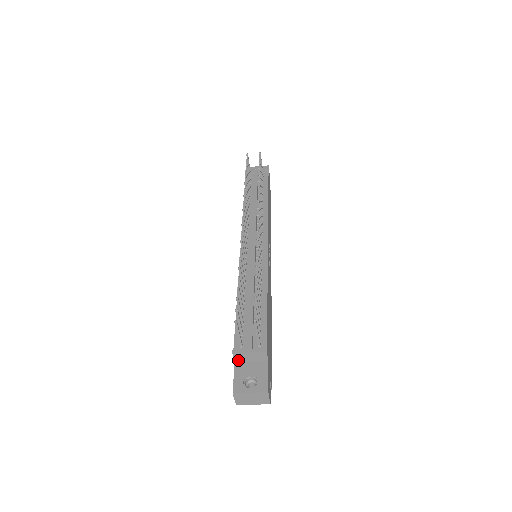
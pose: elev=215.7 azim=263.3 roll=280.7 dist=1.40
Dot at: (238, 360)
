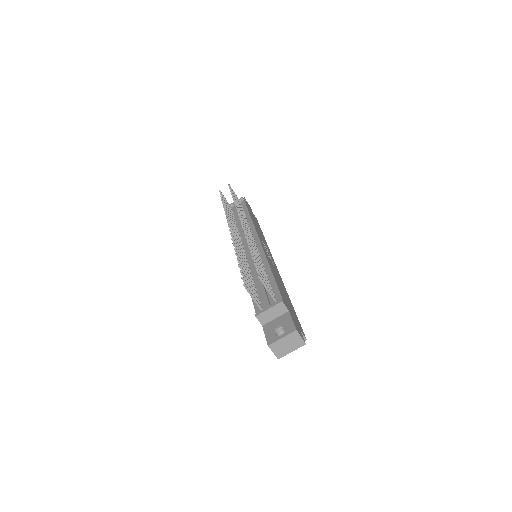
Dot at: (264, 322)
